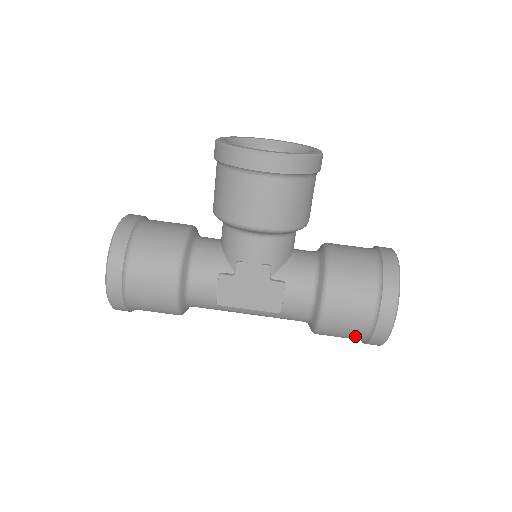
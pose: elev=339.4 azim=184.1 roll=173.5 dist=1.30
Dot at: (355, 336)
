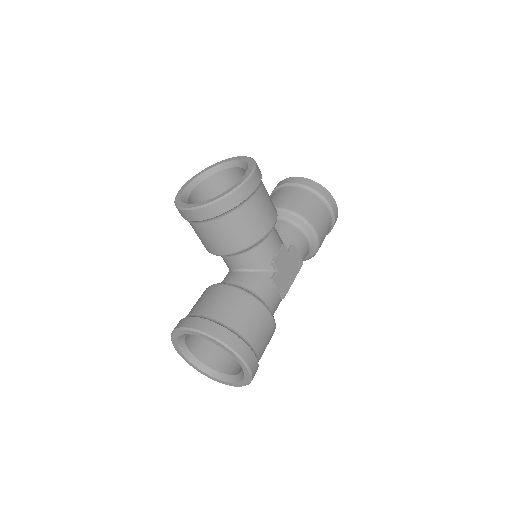
Dot at: occluded
